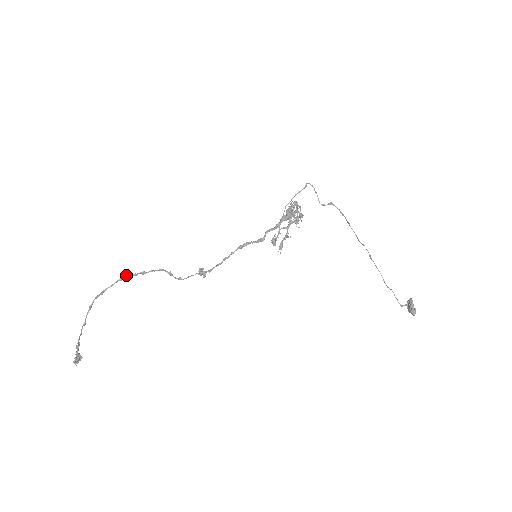
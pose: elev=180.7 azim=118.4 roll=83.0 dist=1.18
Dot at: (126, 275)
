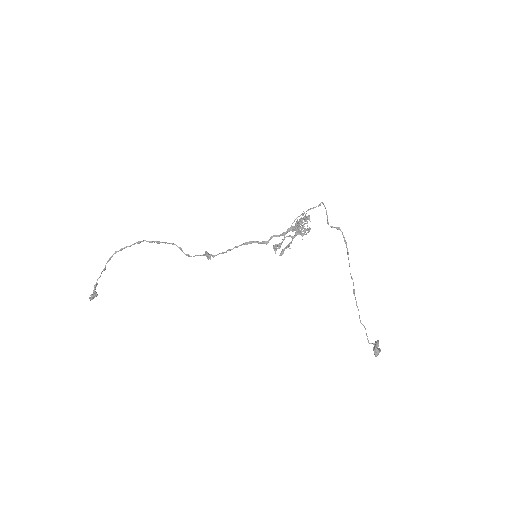
Dot at: (143, 240)
